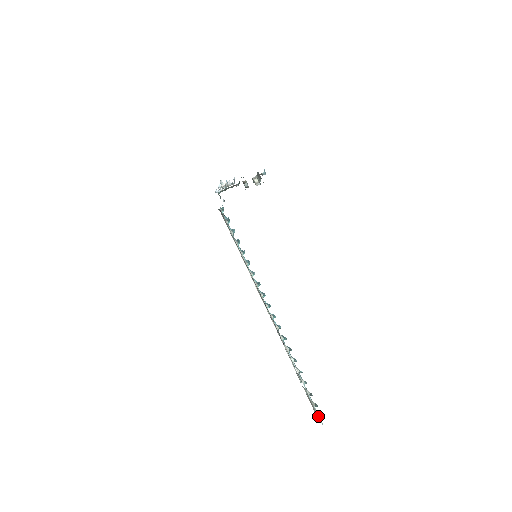
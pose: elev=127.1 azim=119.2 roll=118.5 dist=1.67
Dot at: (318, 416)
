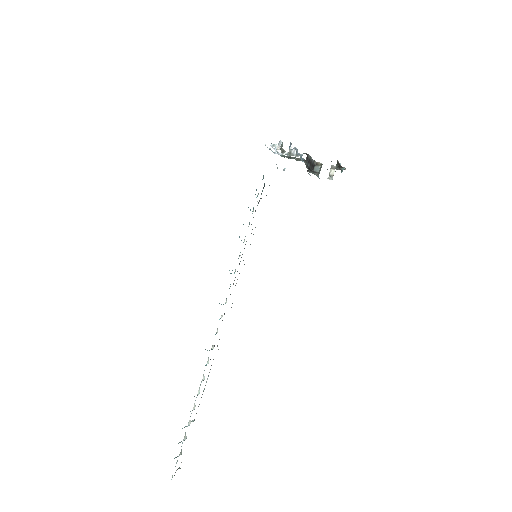
Dot at: occluded
